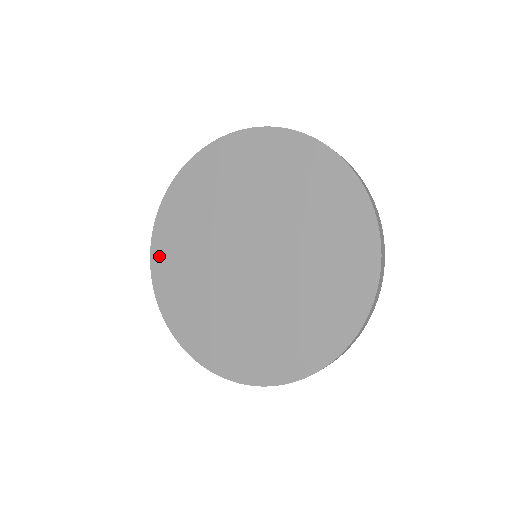
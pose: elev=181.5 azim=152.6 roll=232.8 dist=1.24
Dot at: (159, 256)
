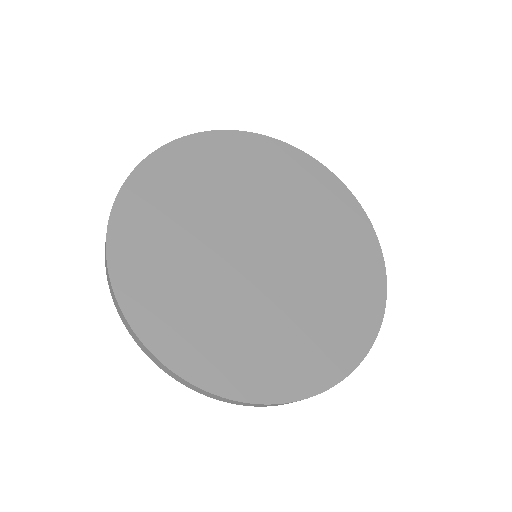
Dot at: (199, 145)
